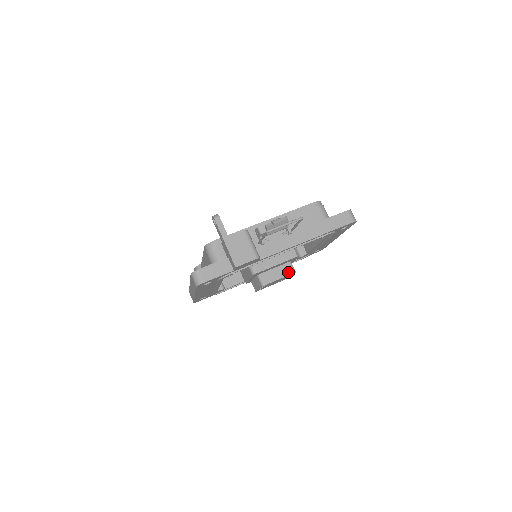
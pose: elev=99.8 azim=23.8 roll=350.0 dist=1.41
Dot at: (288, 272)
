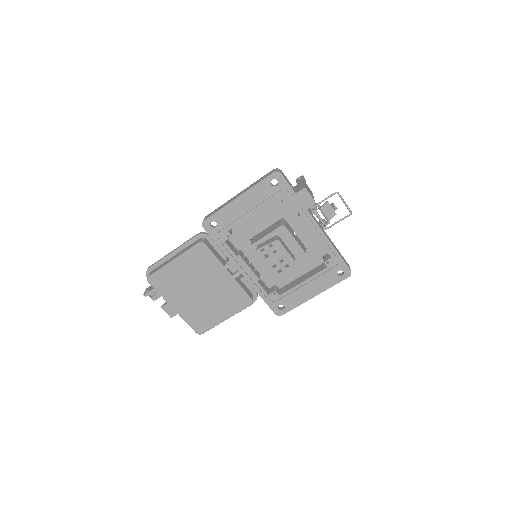
Dot at: (292, 256)
